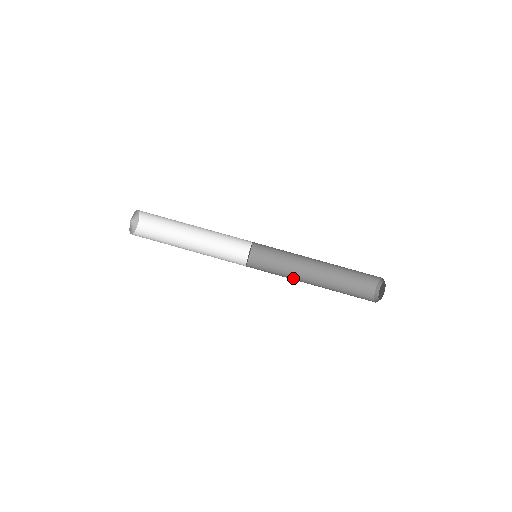
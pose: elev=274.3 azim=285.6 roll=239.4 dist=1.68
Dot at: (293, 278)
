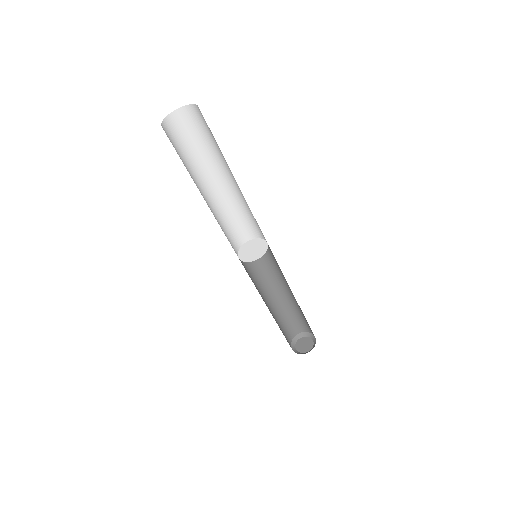
Dot at: (266, 282)
